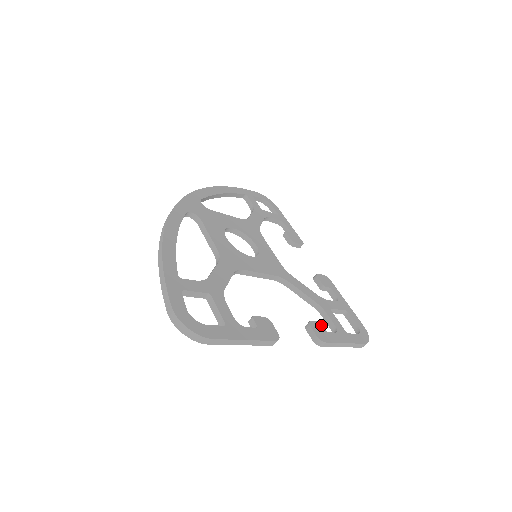
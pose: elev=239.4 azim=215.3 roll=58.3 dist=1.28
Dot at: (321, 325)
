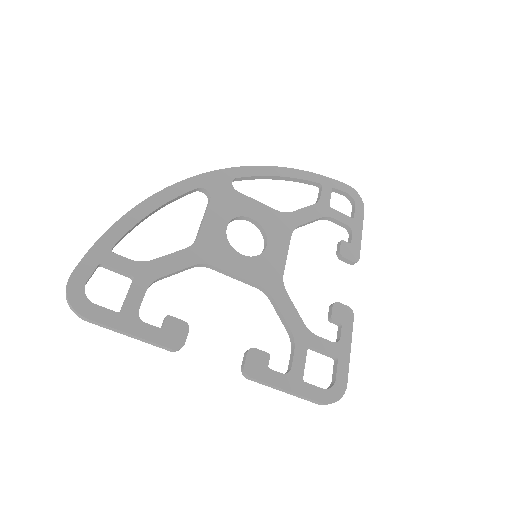
Dot at: (267, 358)
